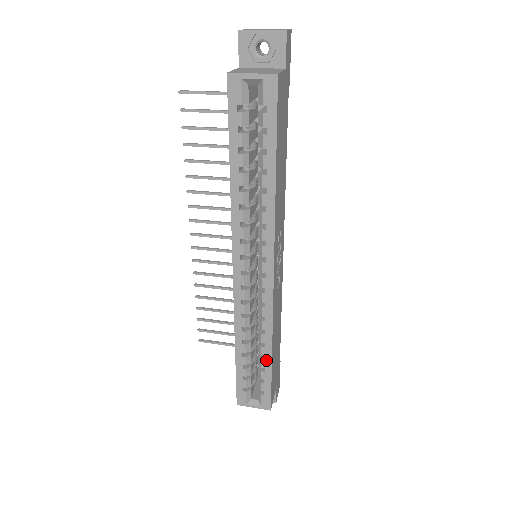
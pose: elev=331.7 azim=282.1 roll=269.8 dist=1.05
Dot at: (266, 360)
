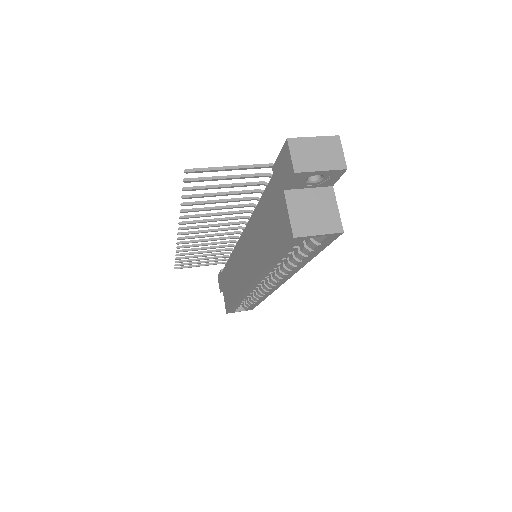
Dot at: (258, 302)
